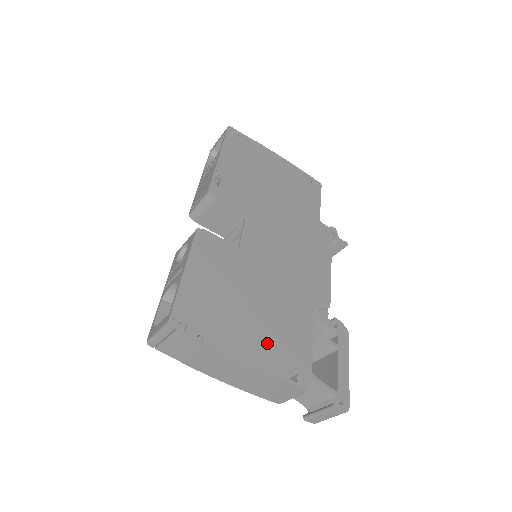
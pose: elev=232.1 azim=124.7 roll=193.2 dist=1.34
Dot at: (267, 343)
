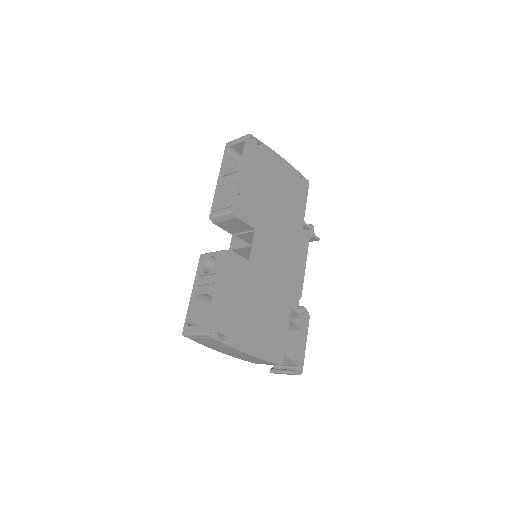
Dot at: (262, 336)
